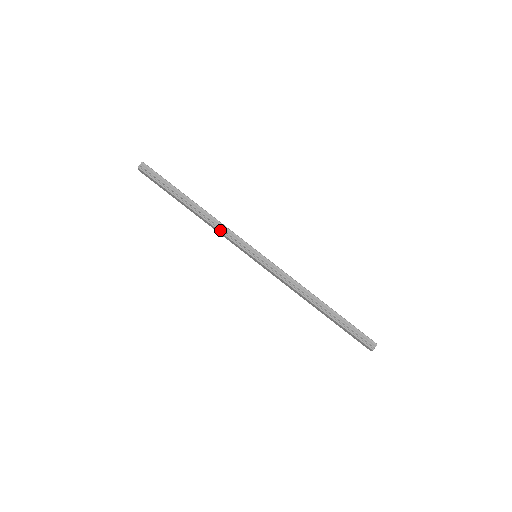
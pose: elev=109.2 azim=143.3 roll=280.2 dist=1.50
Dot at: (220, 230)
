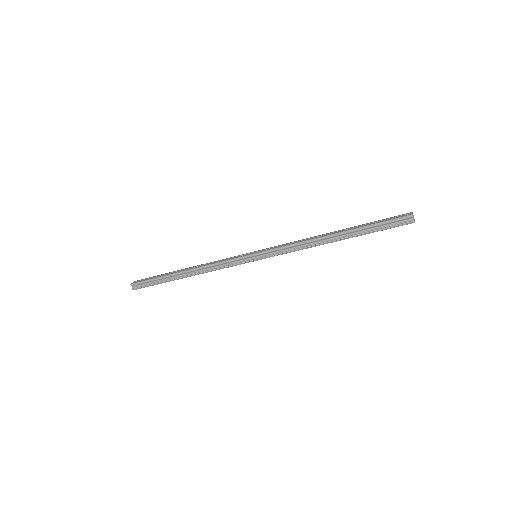
Dot at: occluded
